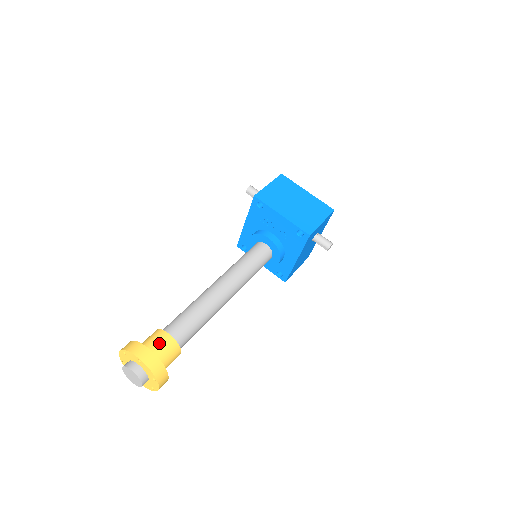
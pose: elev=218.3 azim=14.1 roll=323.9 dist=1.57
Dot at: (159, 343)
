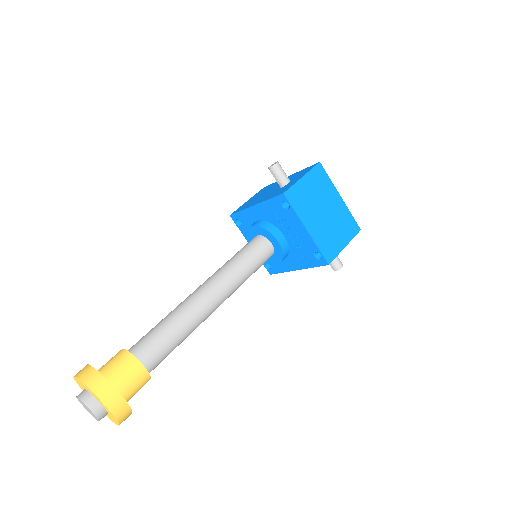
Dot at: (129, 377)
